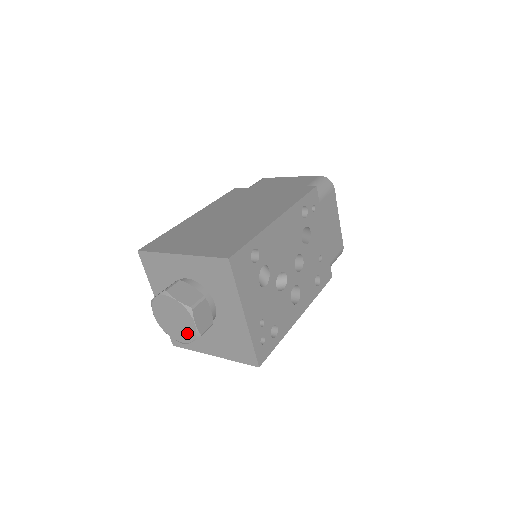
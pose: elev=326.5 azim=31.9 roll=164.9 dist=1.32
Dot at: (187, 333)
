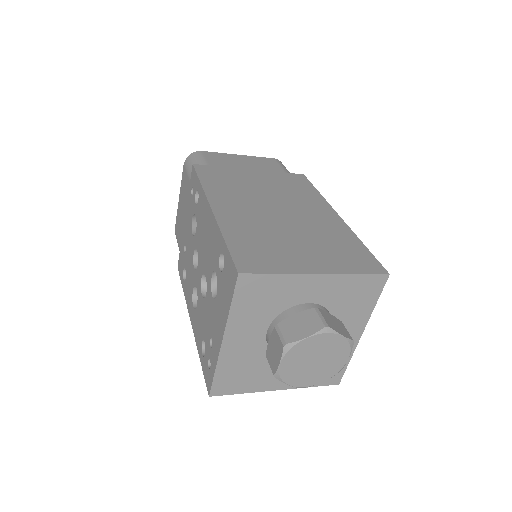
Dot at: (325, 373)
